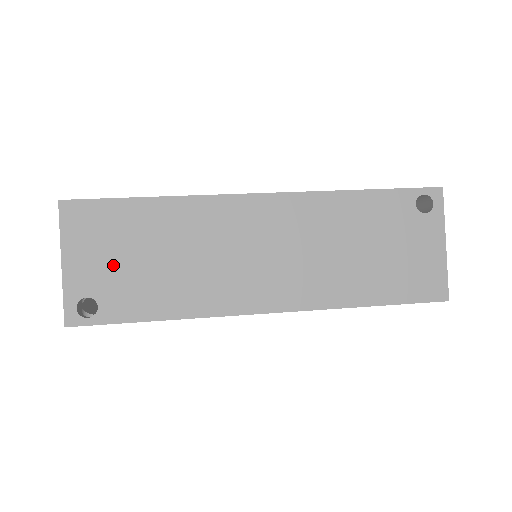
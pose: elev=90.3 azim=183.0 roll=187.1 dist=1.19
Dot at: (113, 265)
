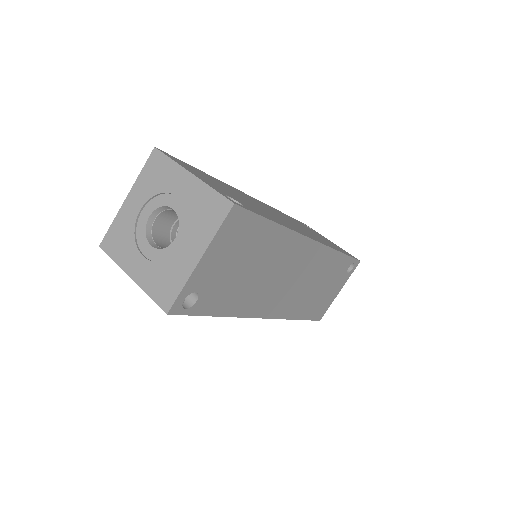
Dot at: (226, 270)
